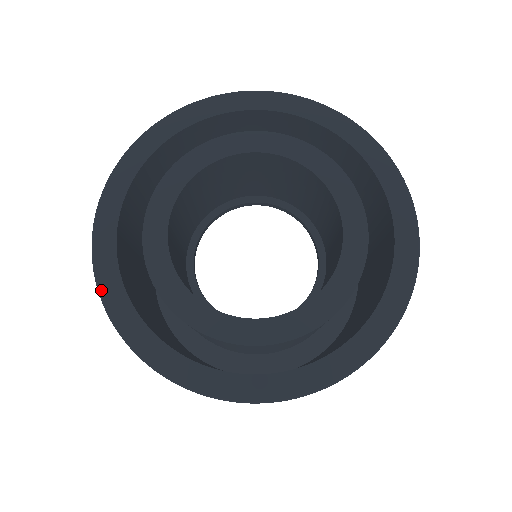
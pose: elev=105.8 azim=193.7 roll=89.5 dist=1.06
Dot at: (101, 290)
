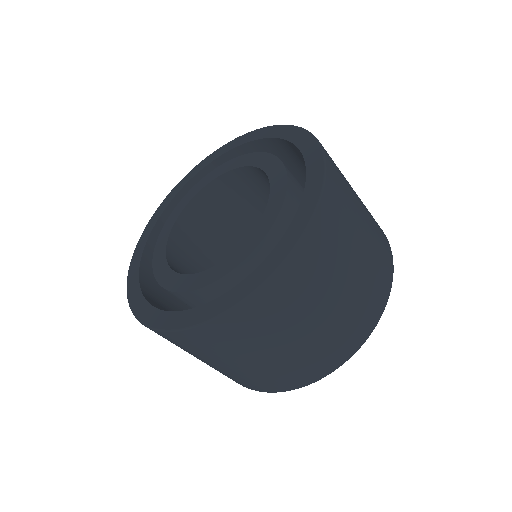
Dot at: (134, 253)
